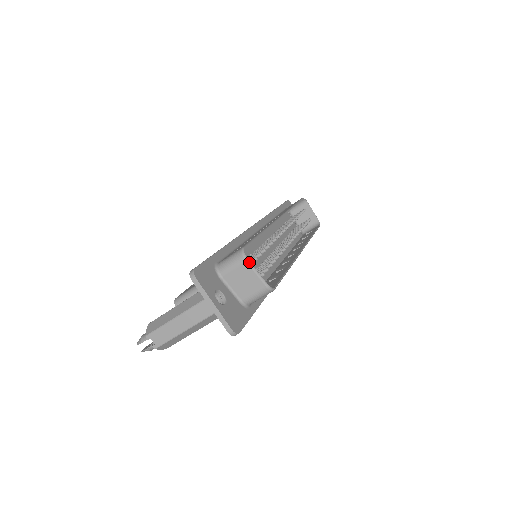
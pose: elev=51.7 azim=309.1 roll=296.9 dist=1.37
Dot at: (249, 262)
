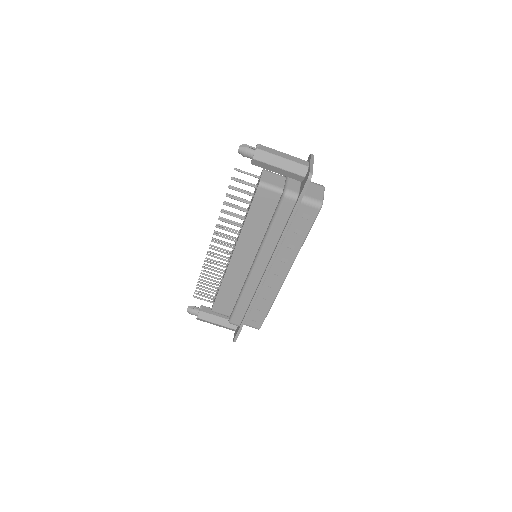
Dot at: occluded
